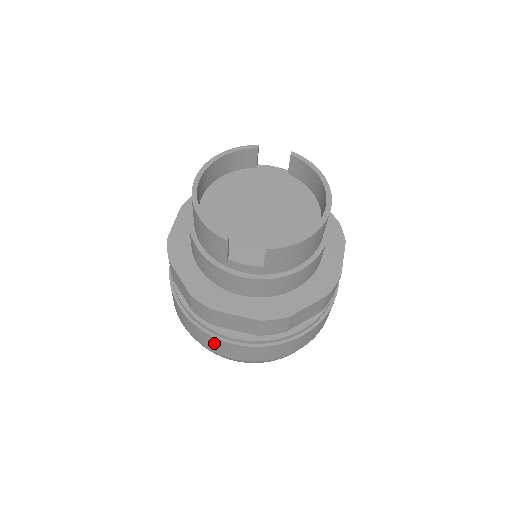
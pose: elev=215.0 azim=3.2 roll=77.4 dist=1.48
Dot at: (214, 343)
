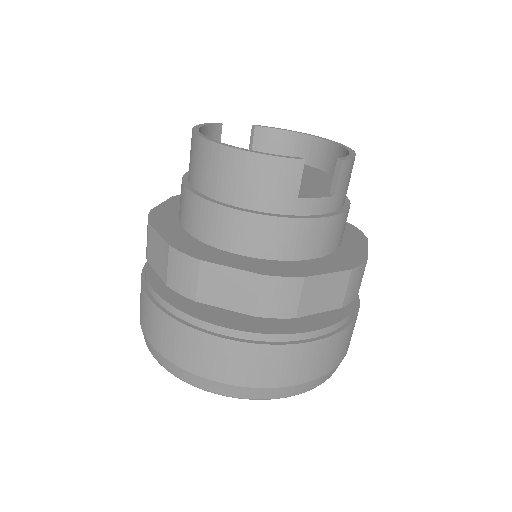
Dot at: (289, 361)
